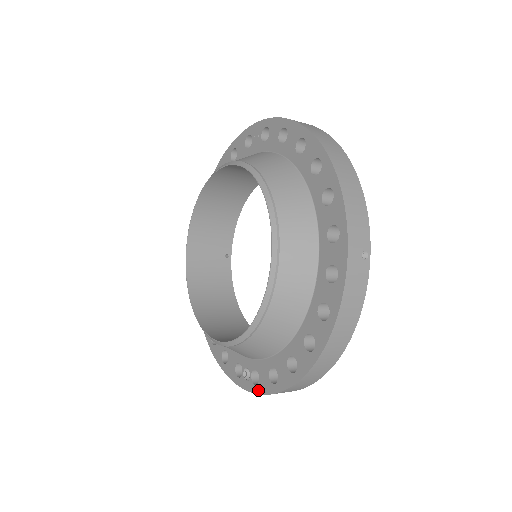
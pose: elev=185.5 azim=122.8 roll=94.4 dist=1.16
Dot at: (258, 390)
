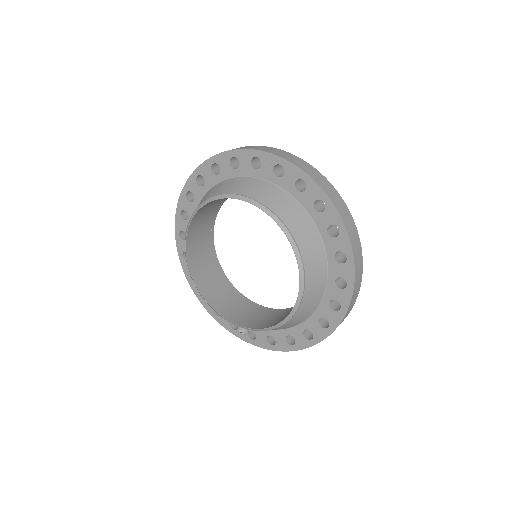
Dot at: (255, 343)
